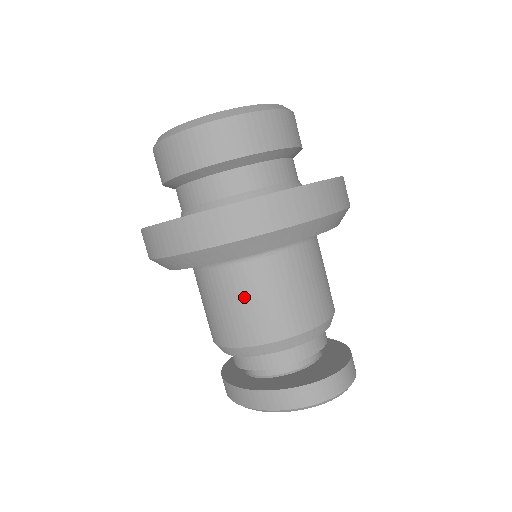
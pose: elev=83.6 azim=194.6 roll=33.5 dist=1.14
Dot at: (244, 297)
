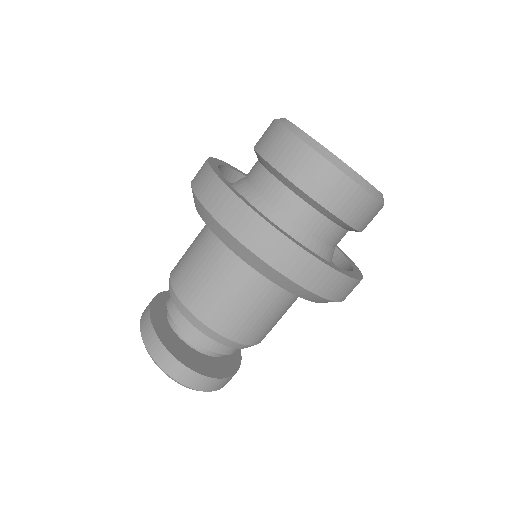
Dot at: (203, 262)
